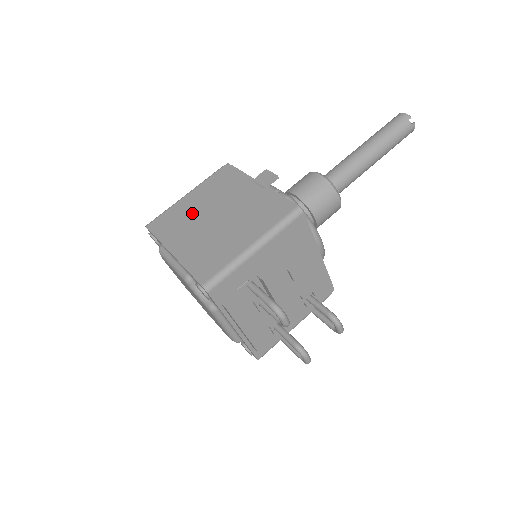
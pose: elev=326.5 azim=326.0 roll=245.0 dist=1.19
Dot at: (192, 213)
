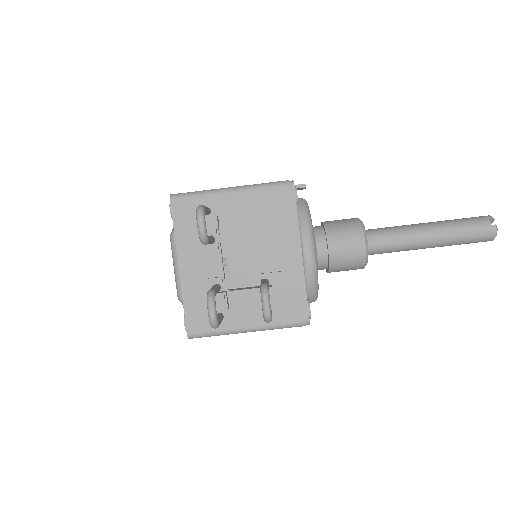
Dot at: occluded
